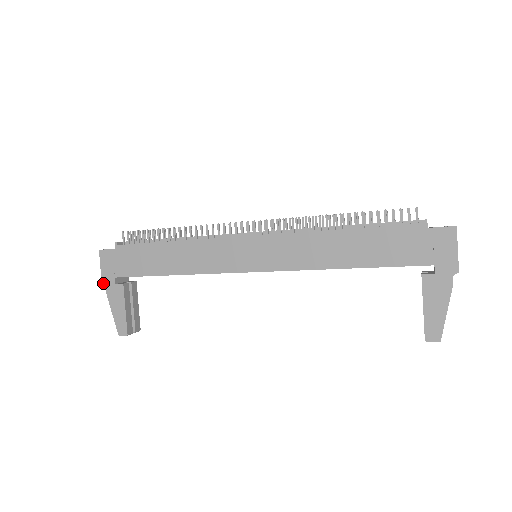
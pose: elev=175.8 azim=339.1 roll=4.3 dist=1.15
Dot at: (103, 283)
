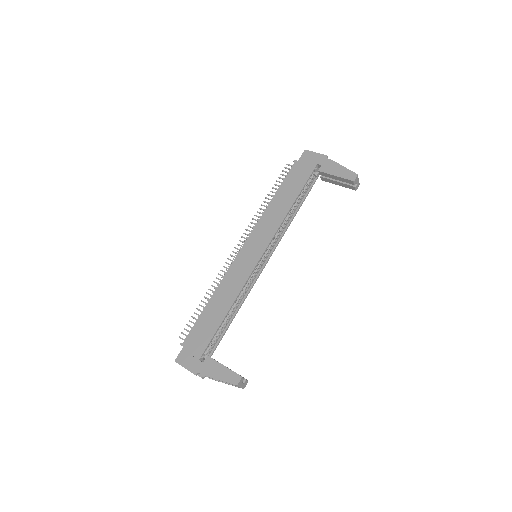
Dot at: (195, 373)
